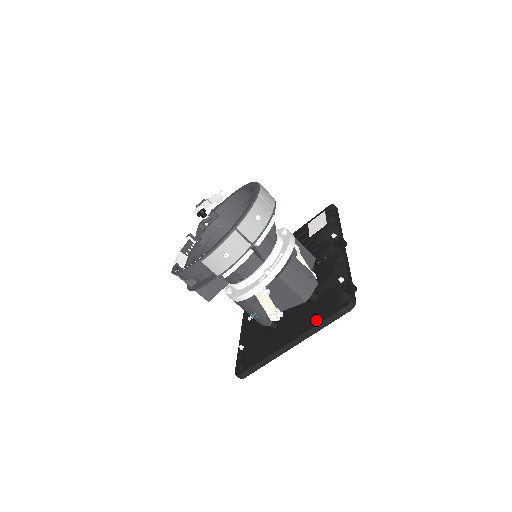
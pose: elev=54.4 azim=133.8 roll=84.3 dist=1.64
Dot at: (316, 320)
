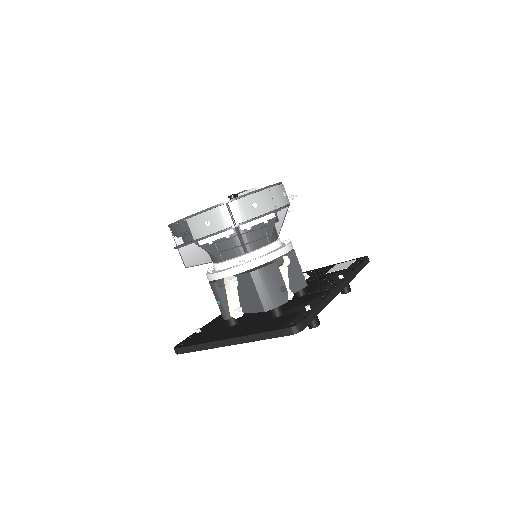
Dot at: (260, 330)
